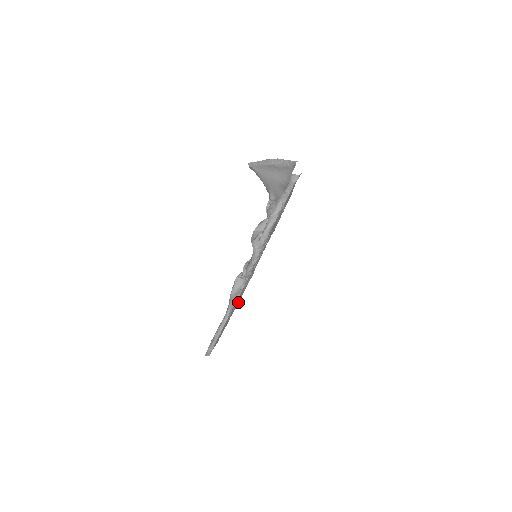
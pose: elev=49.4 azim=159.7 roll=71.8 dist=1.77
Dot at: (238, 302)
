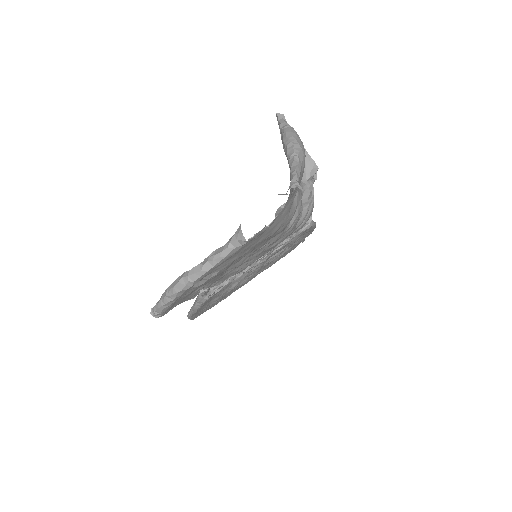
Dot at: (232, 289)
